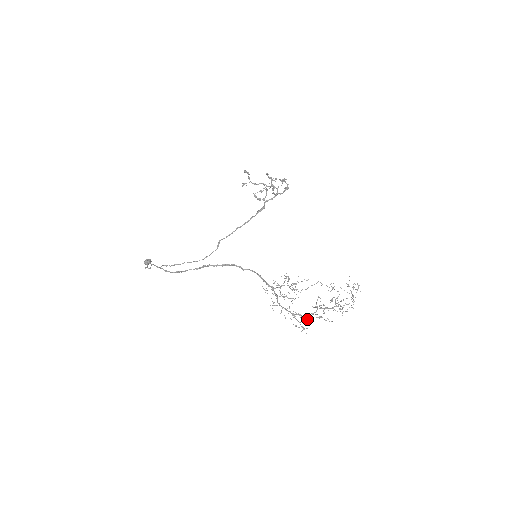
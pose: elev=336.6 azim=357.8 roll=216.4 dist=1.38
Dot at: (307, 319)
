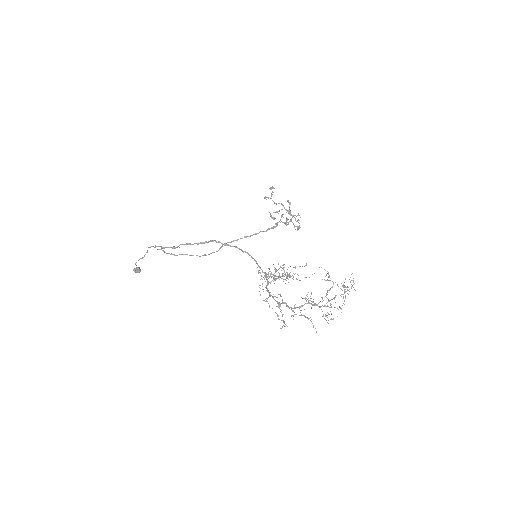
Dot at: occluded
